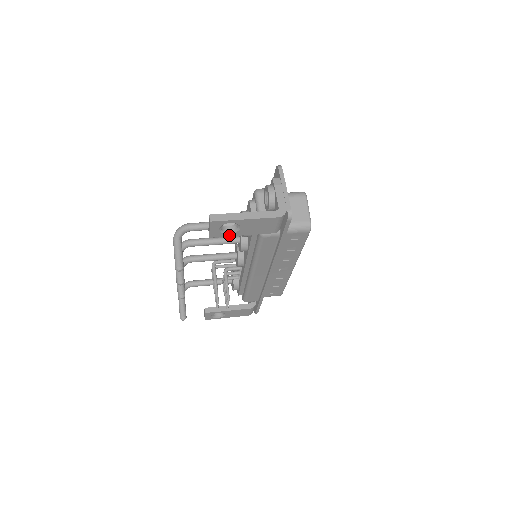
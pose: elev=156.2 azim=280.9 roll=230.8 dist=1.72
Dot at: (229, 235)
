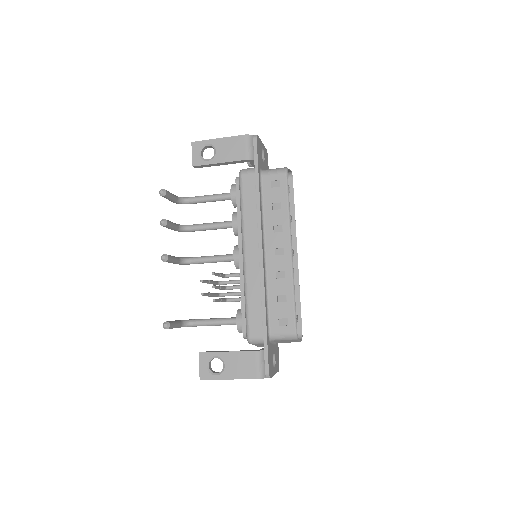
Dot at: (208, 163)
